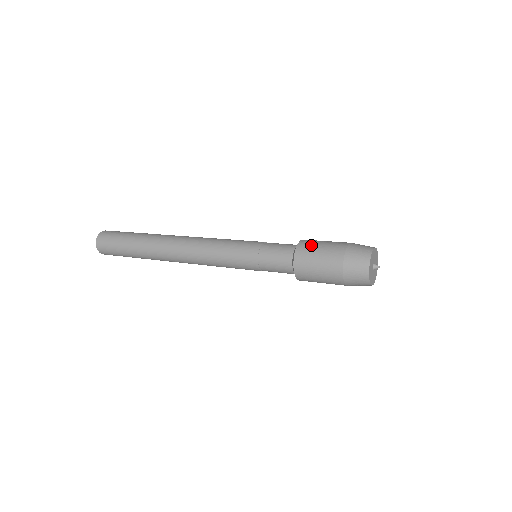
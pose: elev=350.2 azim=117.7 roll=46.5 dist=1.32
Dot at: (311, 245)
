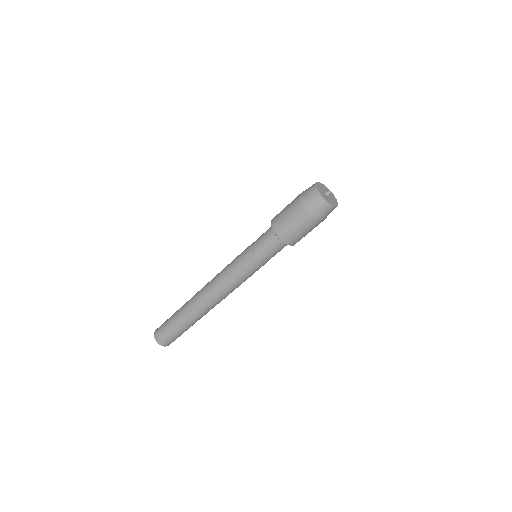
Dot at: occluded
